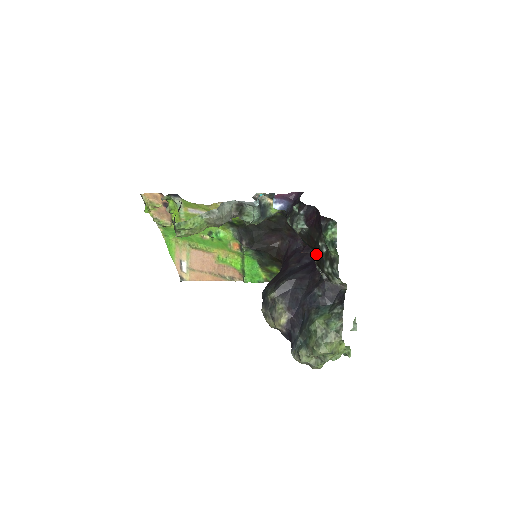
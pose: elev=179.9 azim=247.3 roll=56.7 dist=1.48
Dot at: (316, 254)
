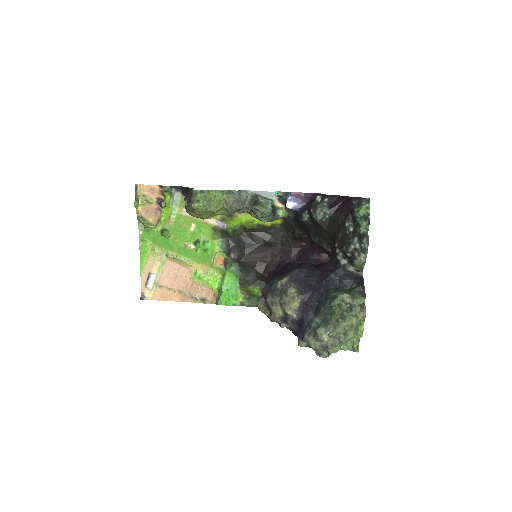
Dot at: (339, 236)
